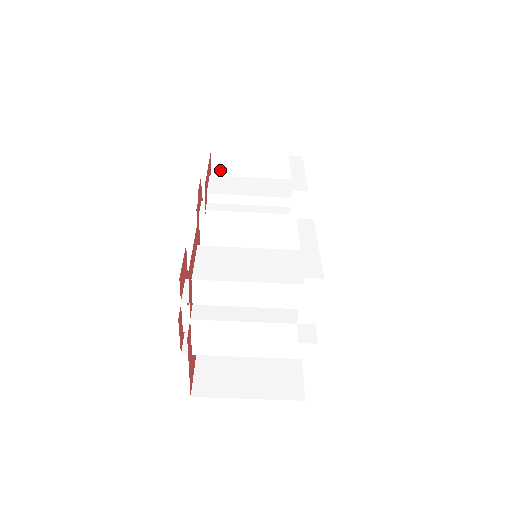
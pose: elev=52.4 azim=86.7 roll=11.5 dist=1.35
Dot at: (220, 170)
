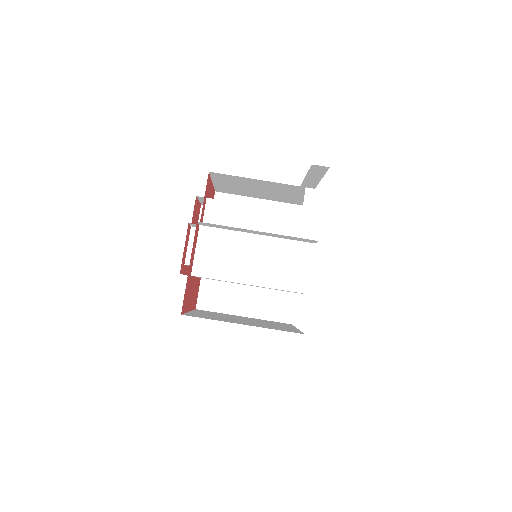
Dot at: occluded
